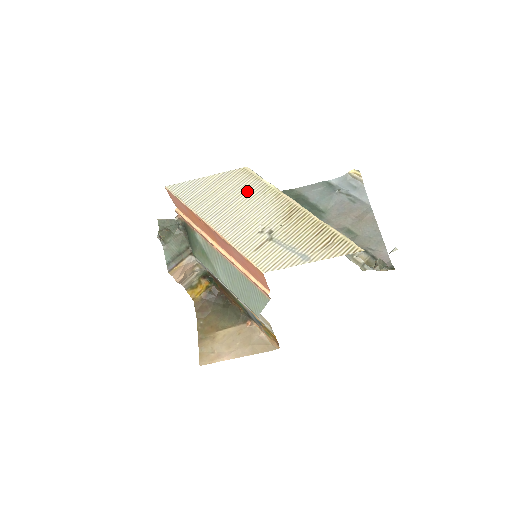
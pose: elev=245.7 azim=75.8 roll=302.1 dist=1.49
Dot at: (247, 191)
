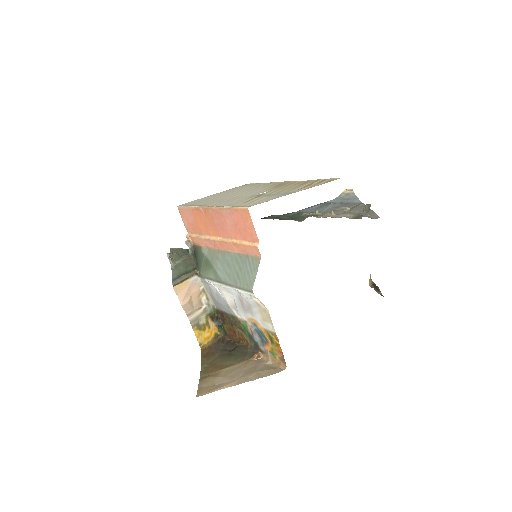
Dot at: (245, 189)
